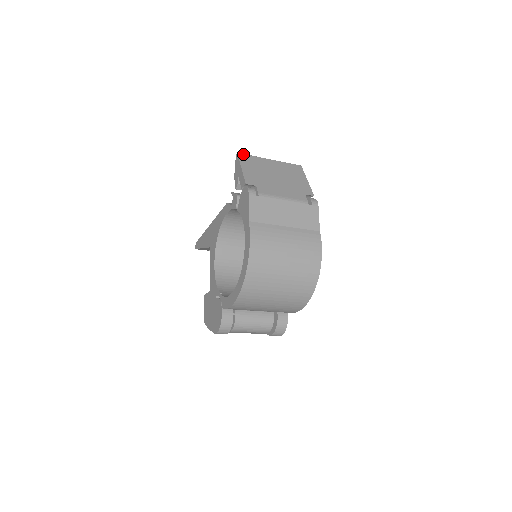
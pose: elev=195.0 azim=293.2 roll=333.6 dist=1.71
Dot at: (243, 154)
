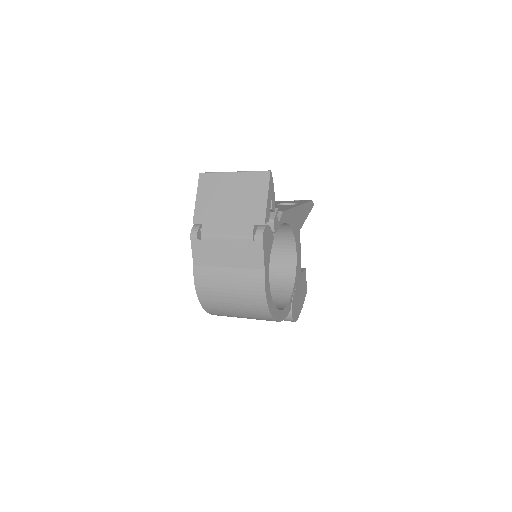
Dot at: (205, 174)
